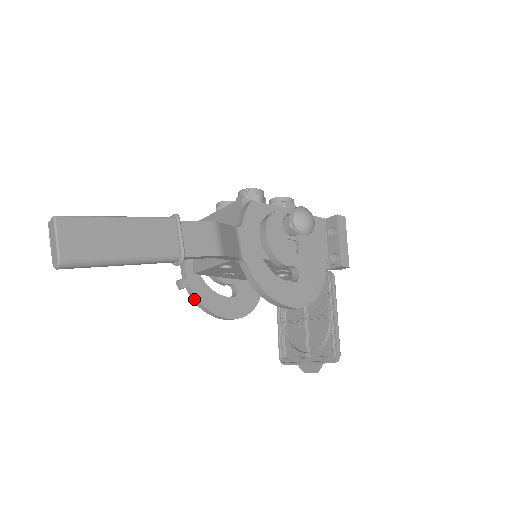
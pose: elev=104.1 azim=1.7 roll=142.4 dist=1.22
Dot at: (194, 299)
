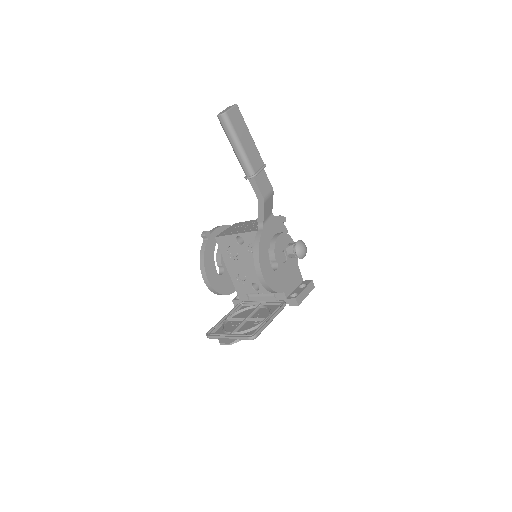
Dot at: (203, 248)
